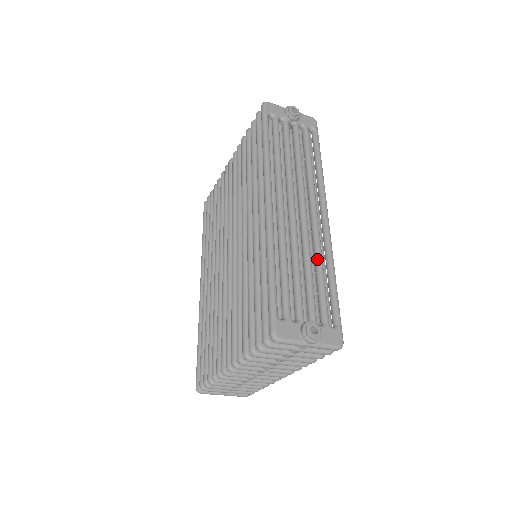
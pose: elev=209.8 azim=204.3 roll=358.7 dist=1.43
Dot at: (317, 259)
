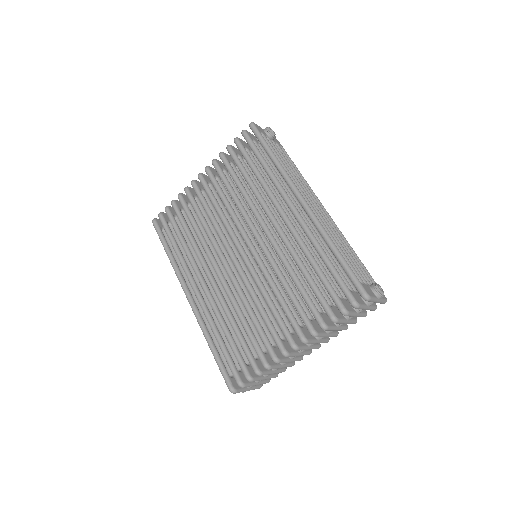
Dot at: (343, 242)
